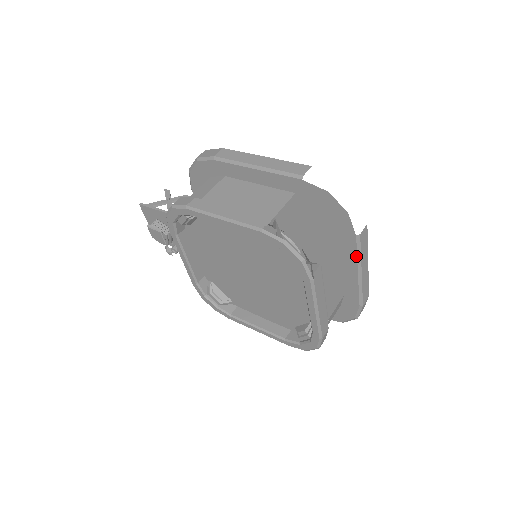
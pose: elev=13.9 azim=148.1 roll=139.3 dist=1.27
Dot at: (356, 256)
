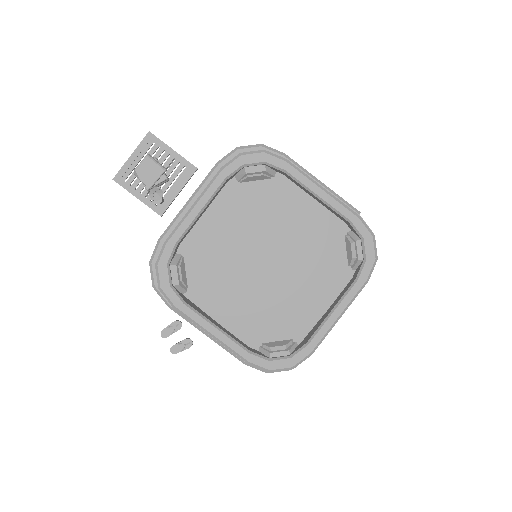
Dot at: occluded
